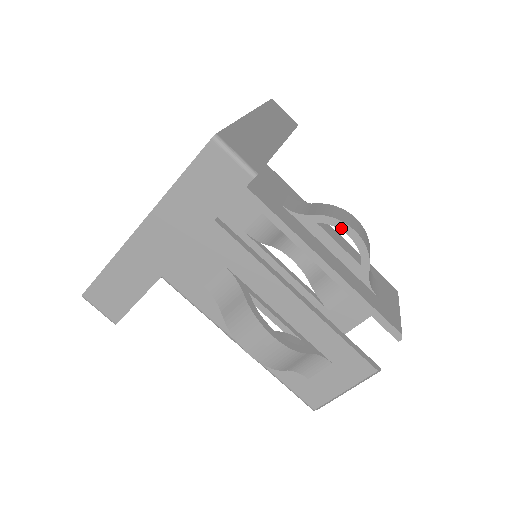
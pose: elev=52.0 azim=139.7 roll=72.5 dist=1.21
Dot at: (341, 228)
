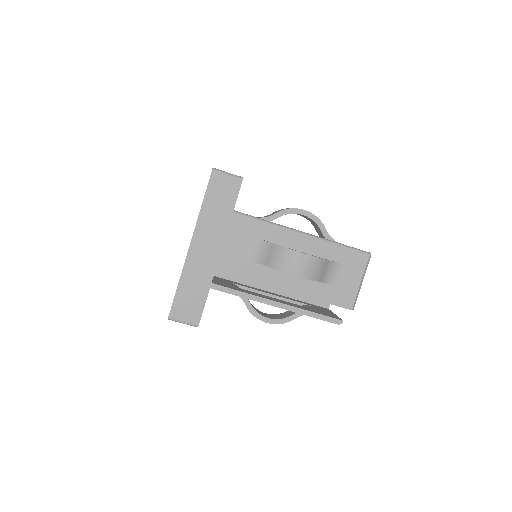
Dot at: occluded
